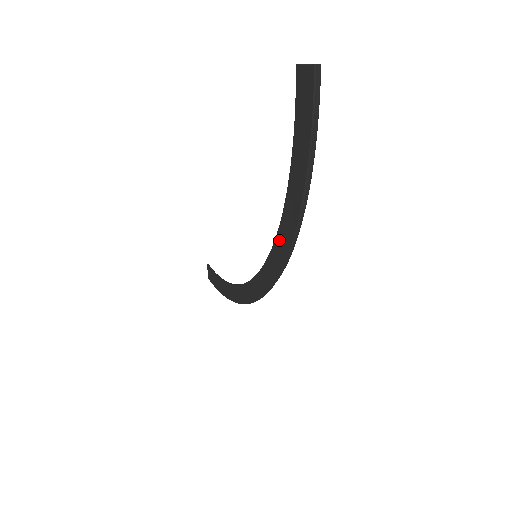
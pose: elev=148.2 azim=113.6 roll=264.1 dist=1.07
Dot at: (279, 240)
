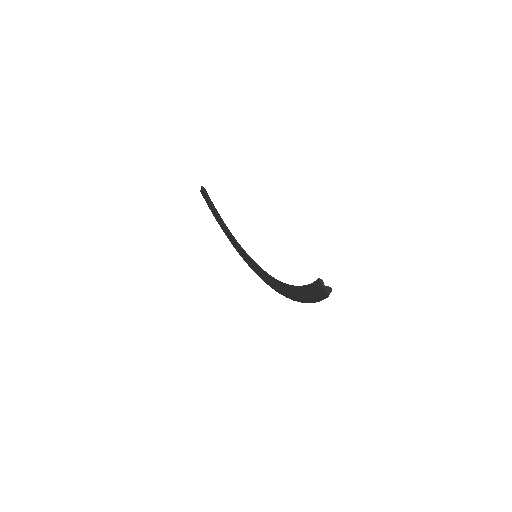
Dot at: (278, 285)
